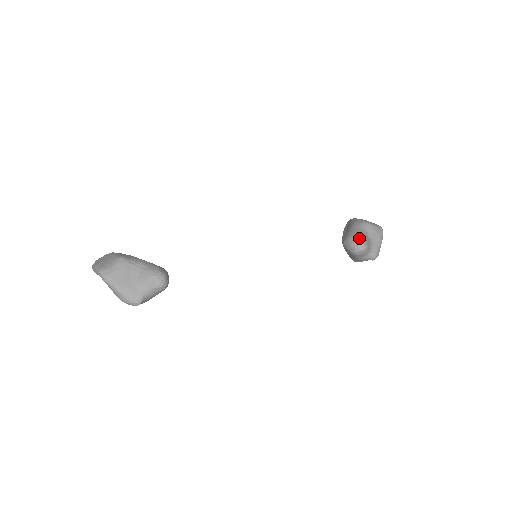
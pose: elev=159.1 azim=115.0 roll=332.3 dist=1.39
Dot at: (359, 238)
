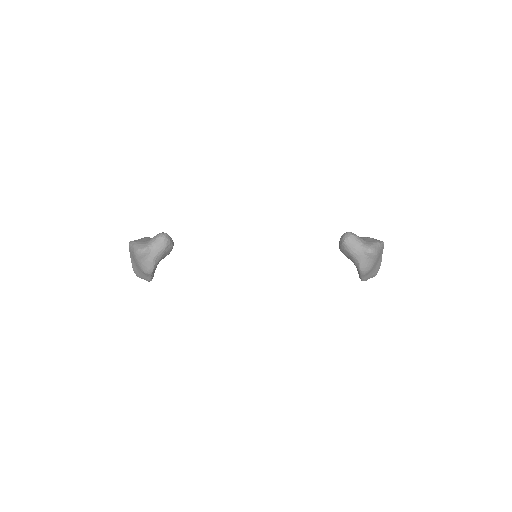
Dot at: occluded
